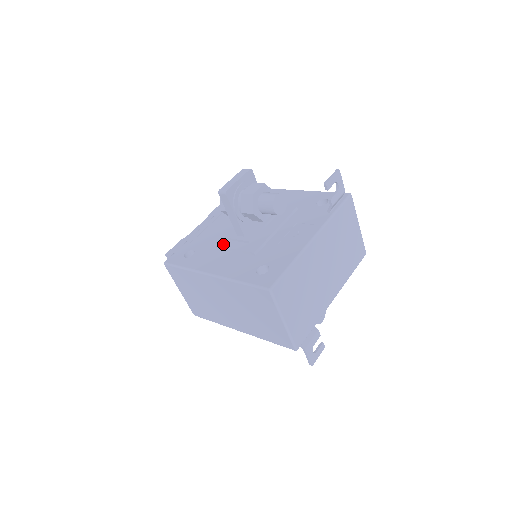
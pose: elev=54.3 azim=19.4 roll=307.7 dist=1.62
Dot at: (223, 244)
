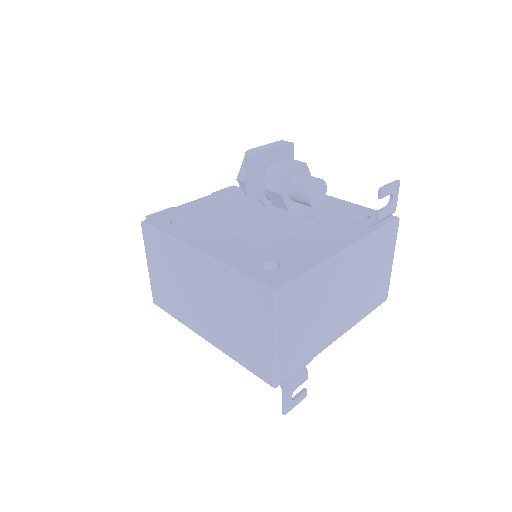
Dot at: (225, 222)
